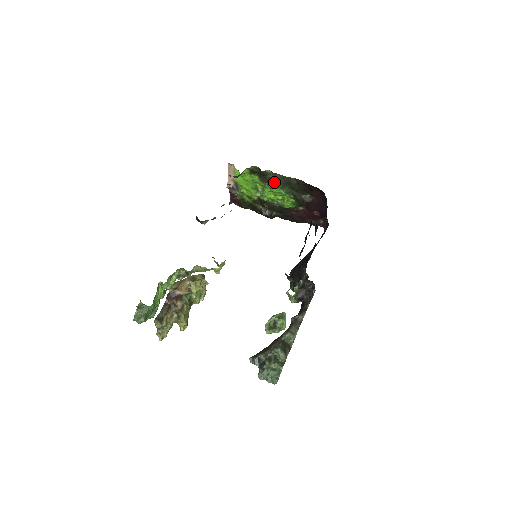
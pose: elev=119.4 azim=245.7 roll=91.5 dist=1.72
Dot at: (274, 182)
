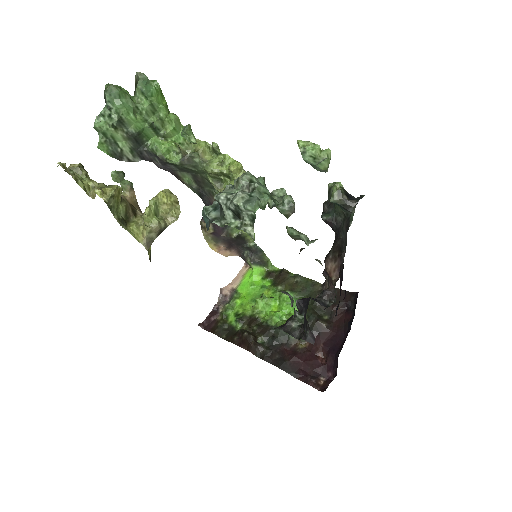
Dot at: (291, 286)
